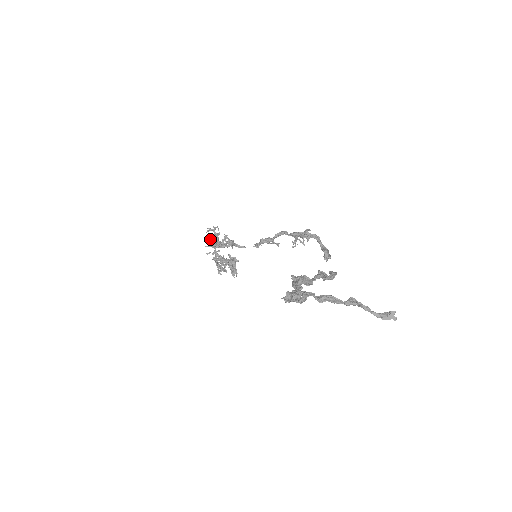
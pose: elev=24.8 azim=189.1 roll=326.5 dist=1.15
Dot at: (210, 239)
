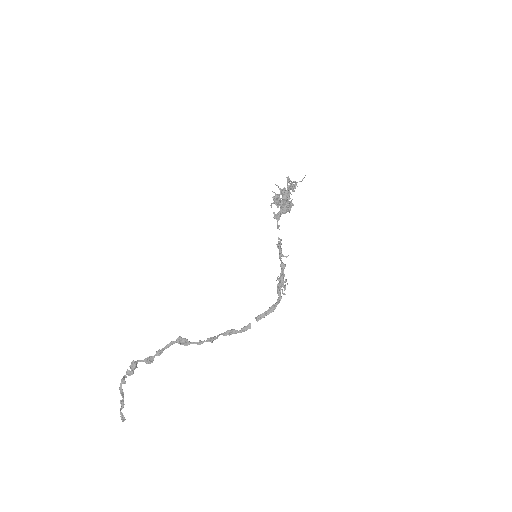
Dot at: (287, 182)
